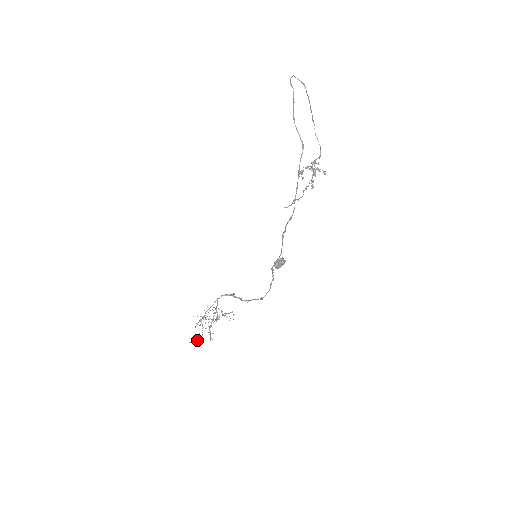
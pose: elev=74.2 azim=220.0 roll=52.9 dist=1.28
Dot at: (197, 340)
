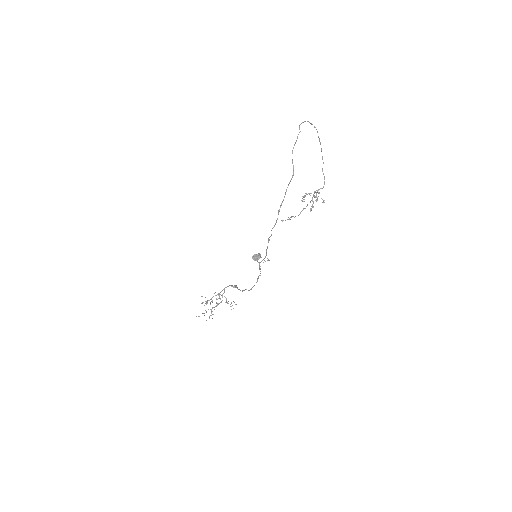
Dot at: (199, 316)
